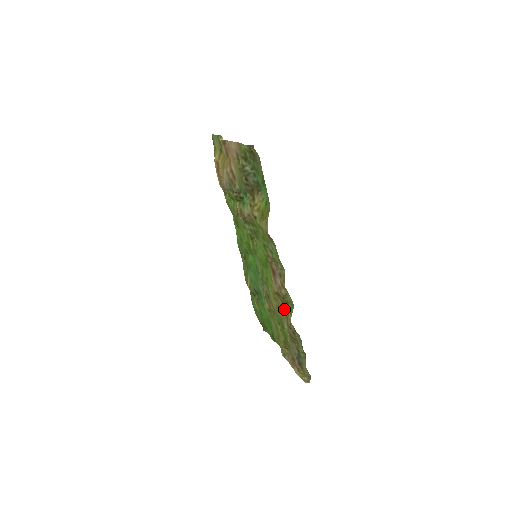
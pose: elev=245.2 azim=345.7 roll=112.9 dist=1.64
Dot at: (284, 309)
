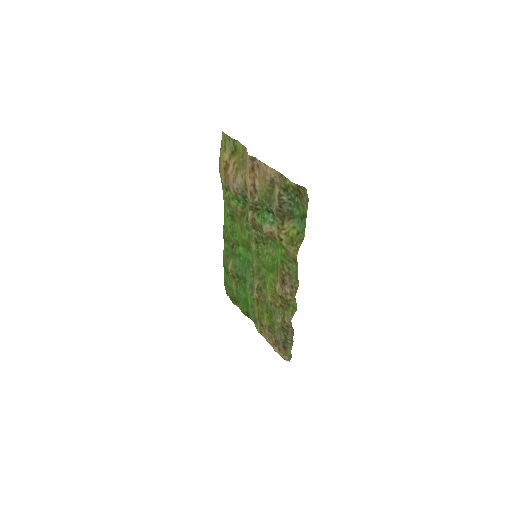
Dot at: (282, 307)
